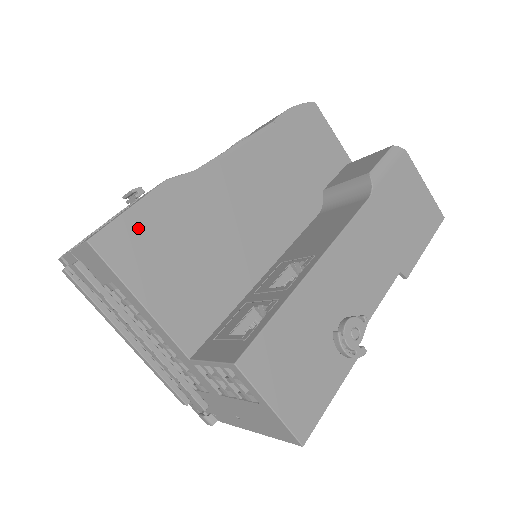
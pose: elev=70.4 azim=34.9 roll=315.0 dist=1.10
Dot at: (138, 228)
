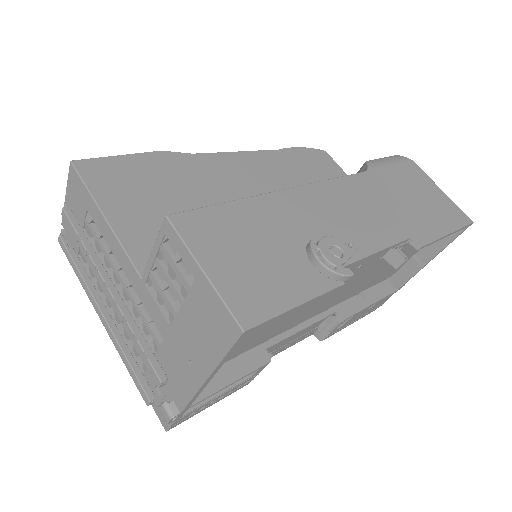
Dot at: (123, 169)
